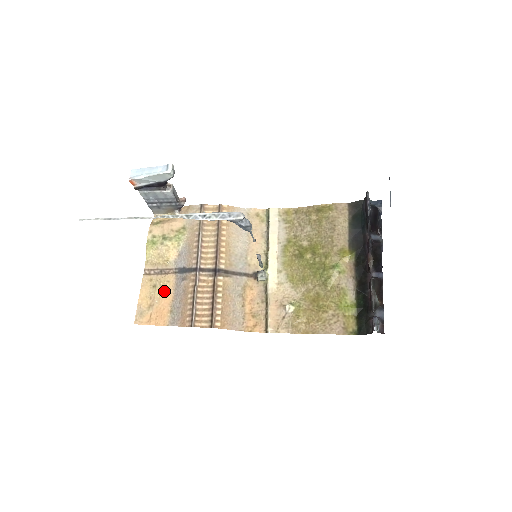
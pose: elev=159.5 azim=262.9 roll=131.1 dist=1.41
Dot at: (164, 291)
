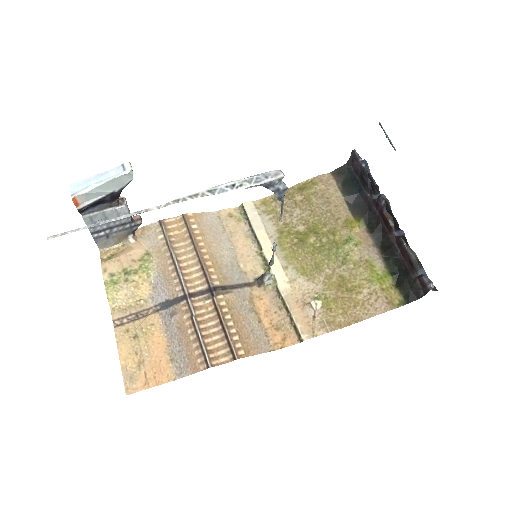
Dot at: (151, 338)
